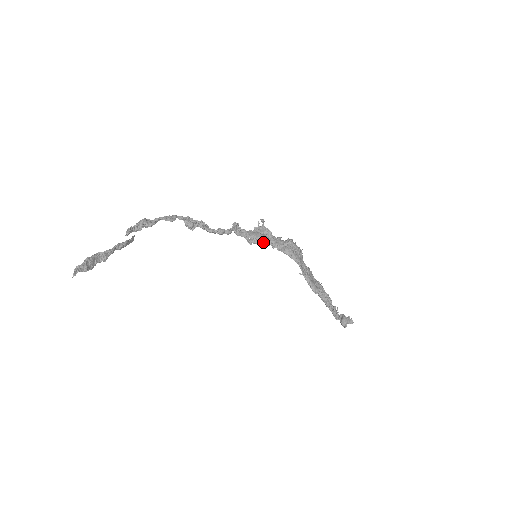
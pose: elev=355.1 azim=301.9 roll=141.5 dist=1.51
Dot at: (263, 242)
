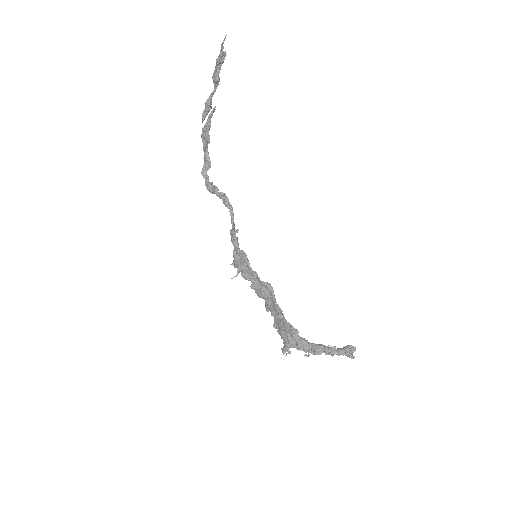
Dot at: (249, 264)
